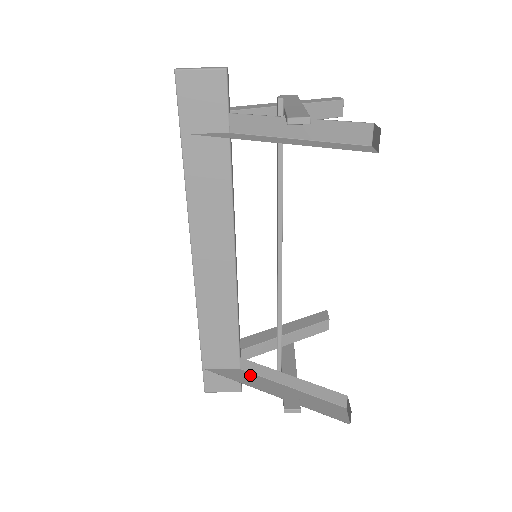
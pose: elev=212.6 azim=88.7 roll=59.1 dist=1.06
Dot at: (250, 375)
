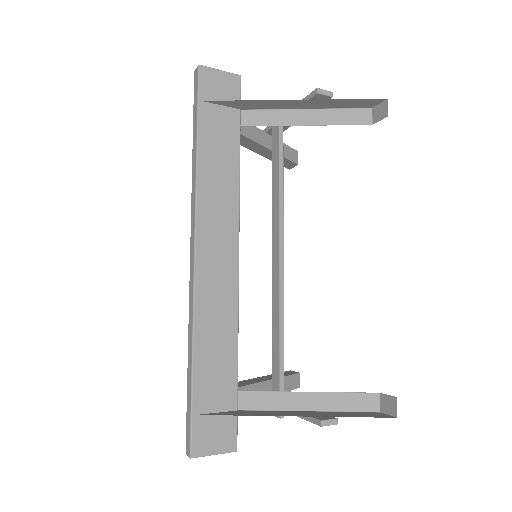
Dot at: (254, 411)
